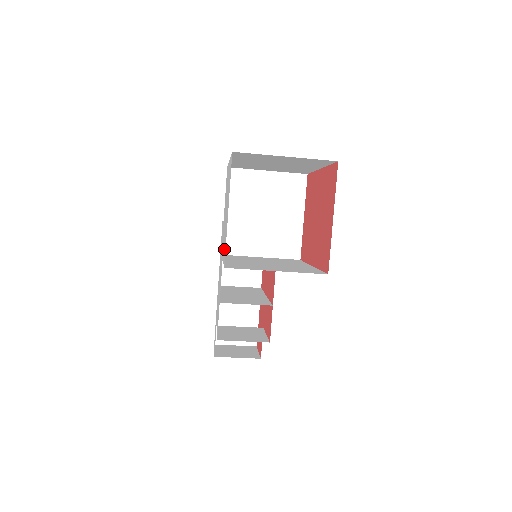
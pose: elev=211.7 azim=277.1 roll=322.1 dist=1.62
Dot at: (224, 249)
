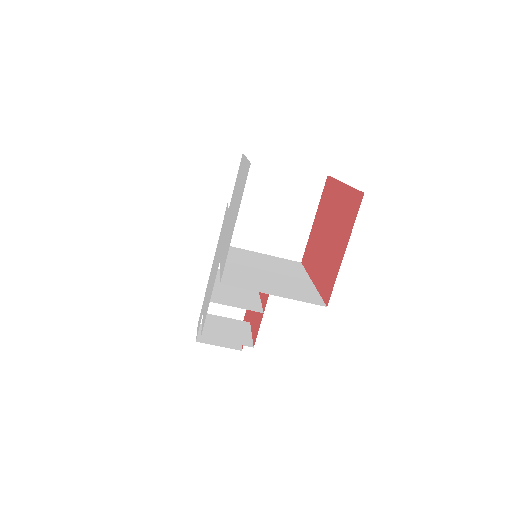
Dot at: (223, 257)
